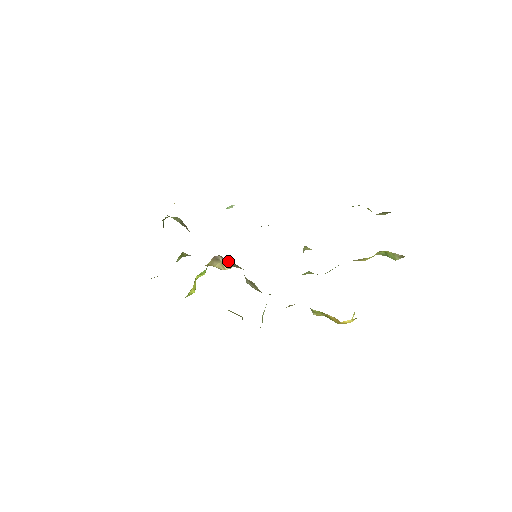
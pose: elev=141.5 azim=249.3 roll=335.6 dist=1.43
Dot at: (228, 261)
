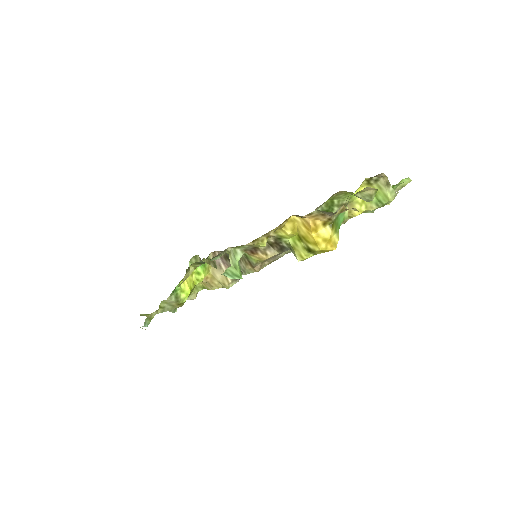
Dot at: (227, 260)
